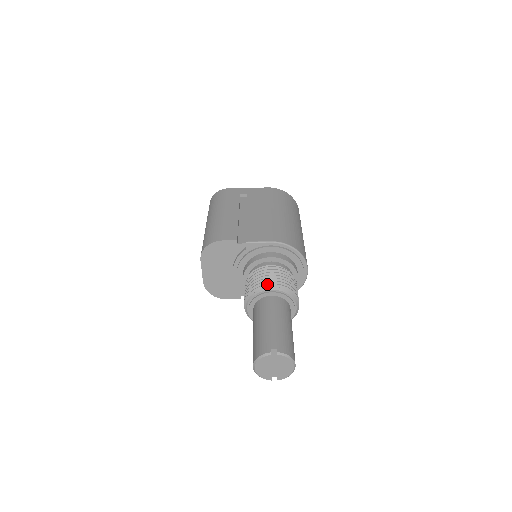
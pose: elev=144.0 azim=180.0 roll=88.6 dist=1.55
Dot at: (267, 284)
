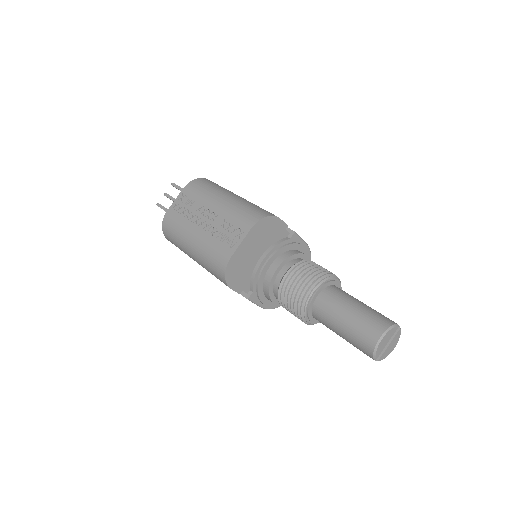
Dot at: occluded
